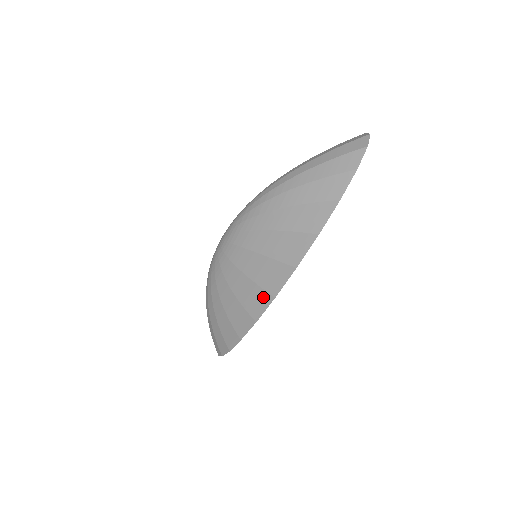
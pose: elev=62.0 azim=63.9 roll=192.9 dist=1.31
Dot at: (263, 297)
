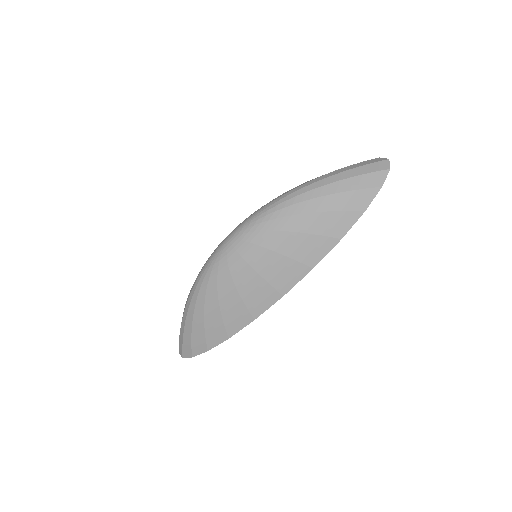
Dot at: (271, 295)
